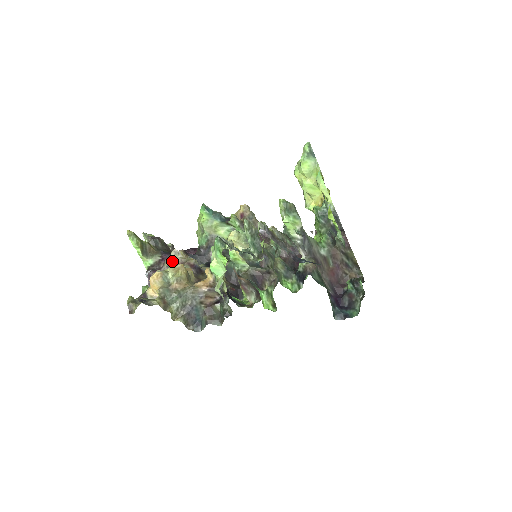
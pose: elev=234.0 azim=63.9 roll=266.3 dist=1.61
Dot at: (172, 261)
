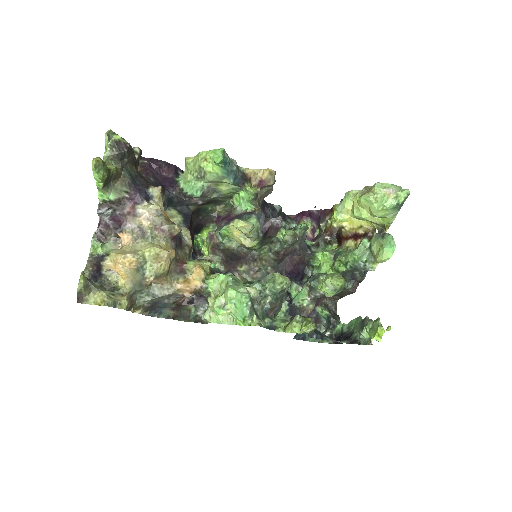
Dot at: (148, 221)
